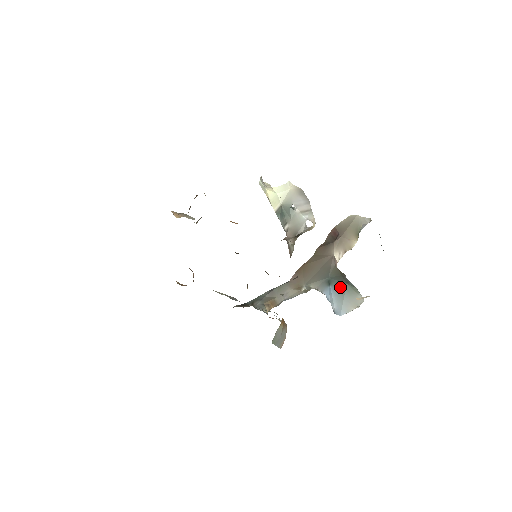
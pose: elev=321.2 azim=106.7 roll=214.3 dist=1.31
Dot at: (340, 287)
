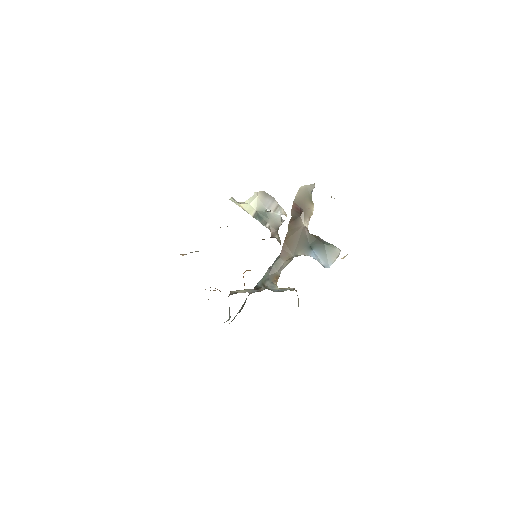
Dot at: (321, 248)
